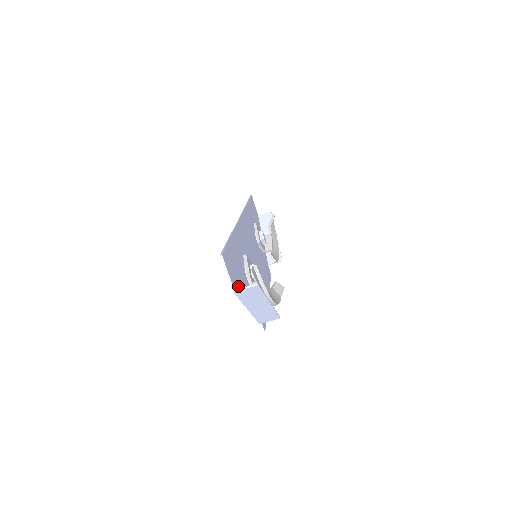
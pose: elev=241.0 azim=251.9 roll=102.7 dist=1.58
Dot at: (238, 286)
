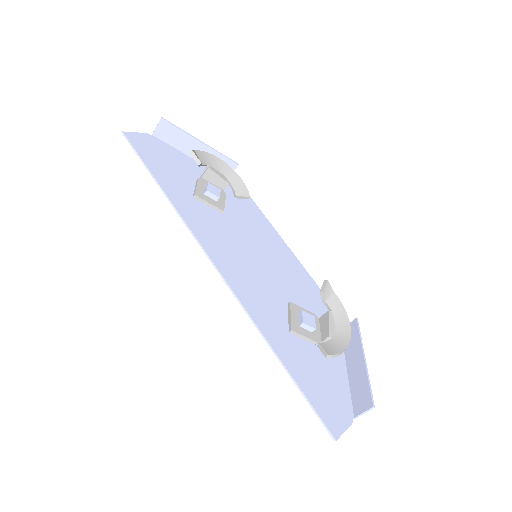
Dot at: (341, 396)
